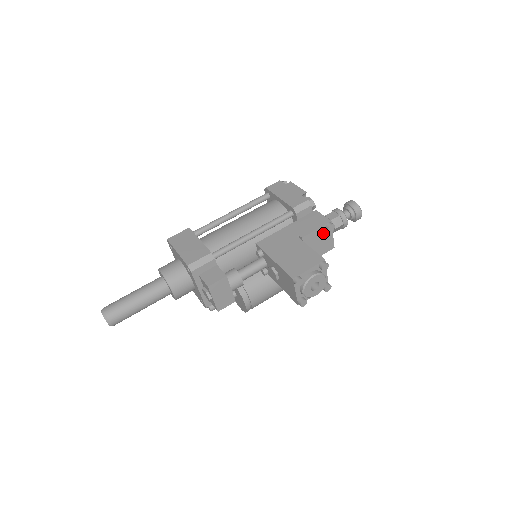
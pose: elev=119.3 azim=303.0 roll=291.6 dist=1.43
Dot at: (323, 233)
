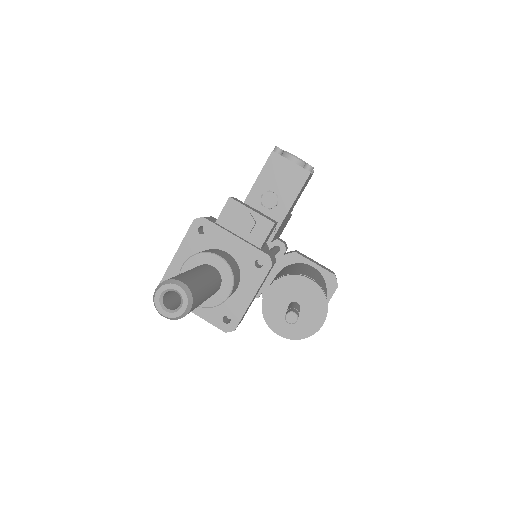
Dot at: occluded
